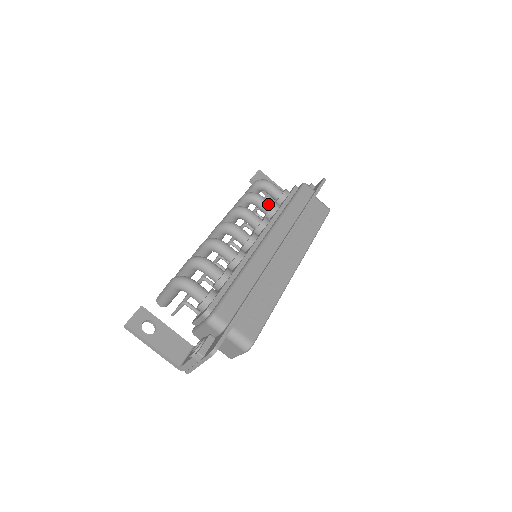
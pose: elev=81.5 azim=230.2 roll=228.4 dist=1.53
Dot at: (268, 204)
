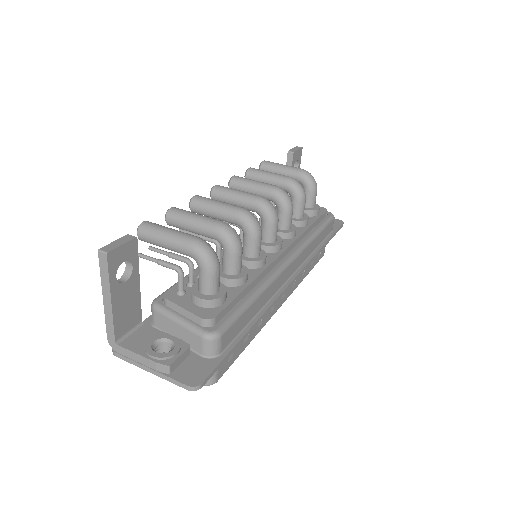
Dot at: (303, 212)
